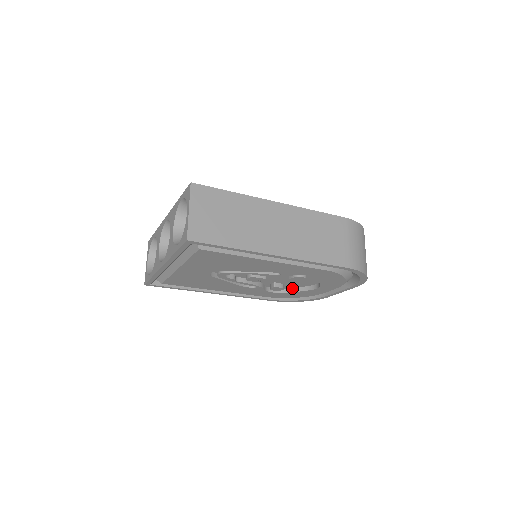
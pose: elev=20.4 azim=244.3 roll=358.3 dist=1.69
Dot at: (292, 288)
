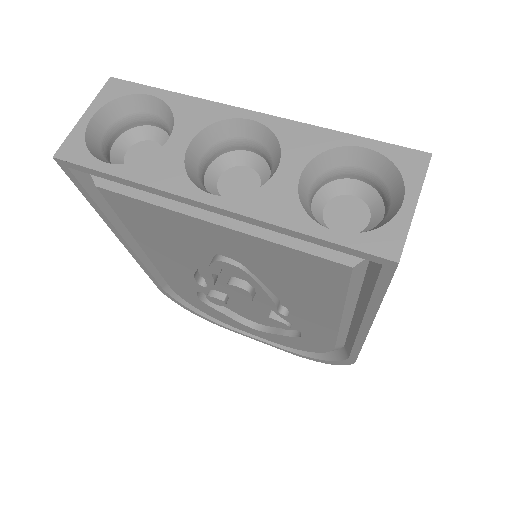
Dot at: occluded
